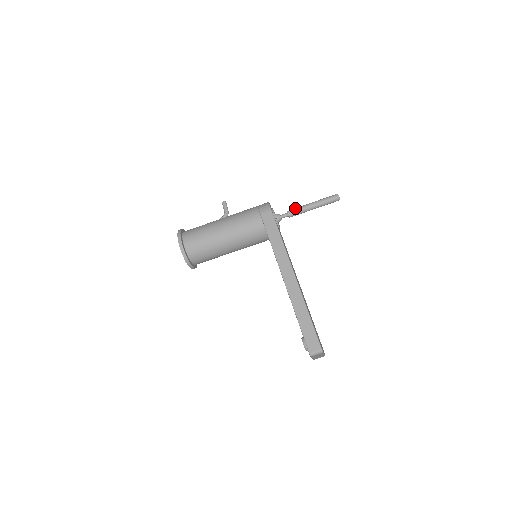
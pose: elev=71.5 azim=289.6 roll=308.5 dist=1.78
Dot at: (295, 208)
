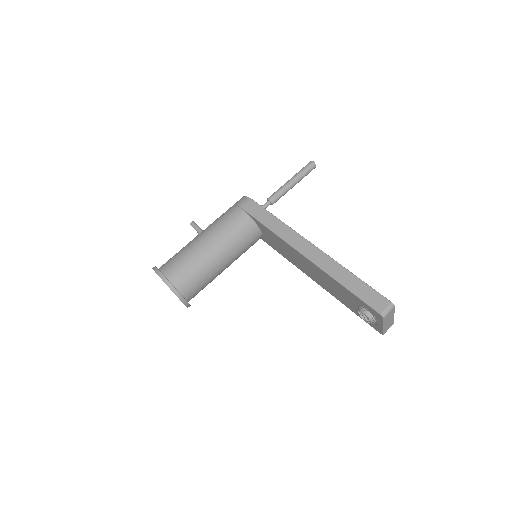
Dot at: (274, 192)
